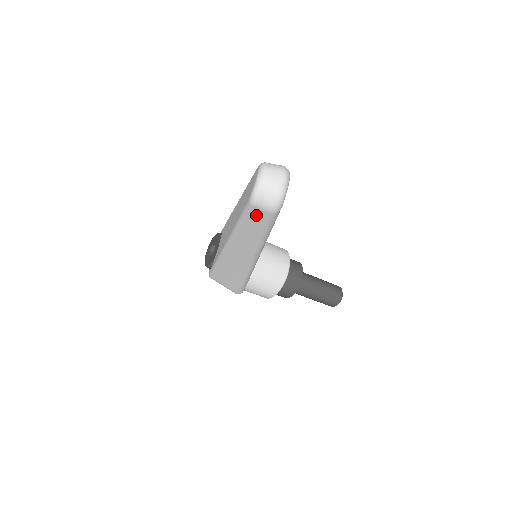
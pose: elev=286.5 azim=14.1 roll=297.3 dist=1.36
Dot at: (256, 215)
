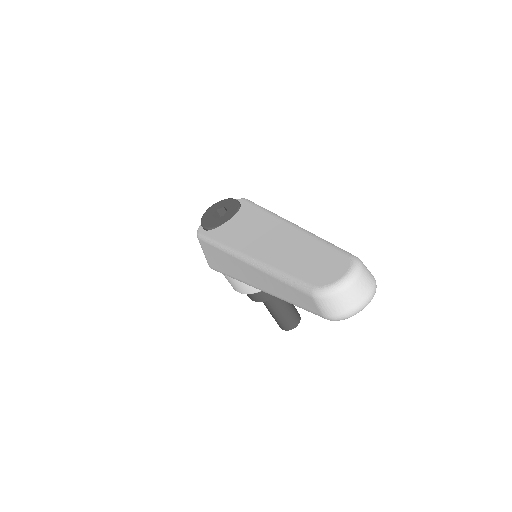
Dot at: (305, 299)
